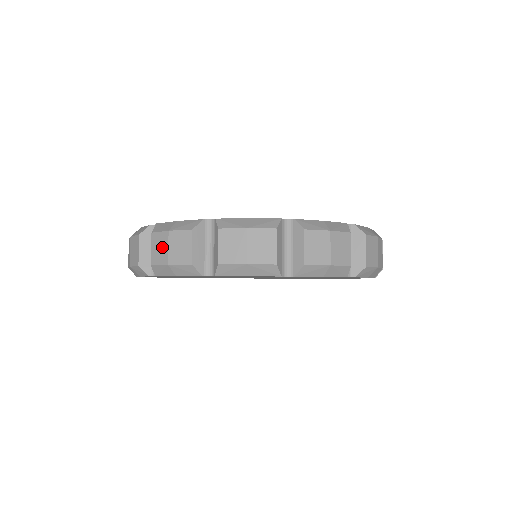
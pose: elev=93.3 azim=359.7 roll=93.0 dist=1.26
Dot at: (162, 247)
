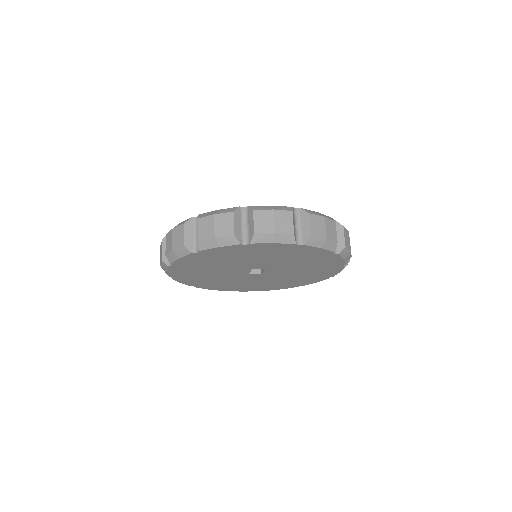
Dot at: (208, 226)
